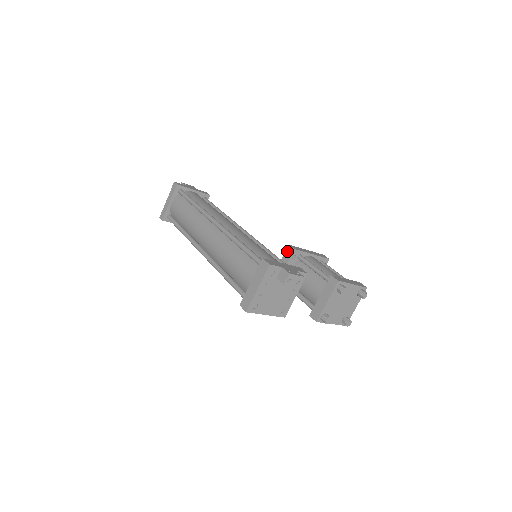
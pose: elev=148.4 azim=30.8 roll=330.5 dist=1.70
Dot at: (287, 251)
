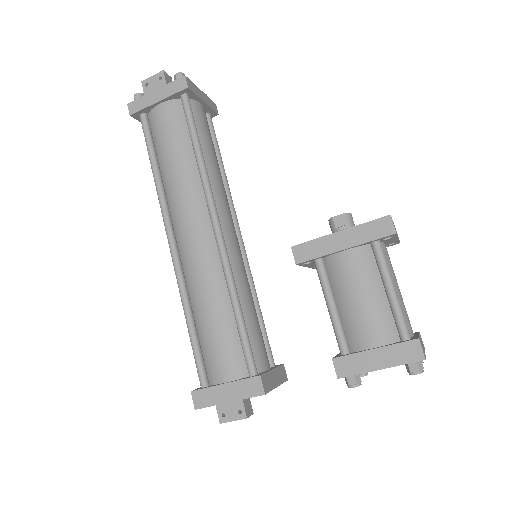
Dot at: occluded
